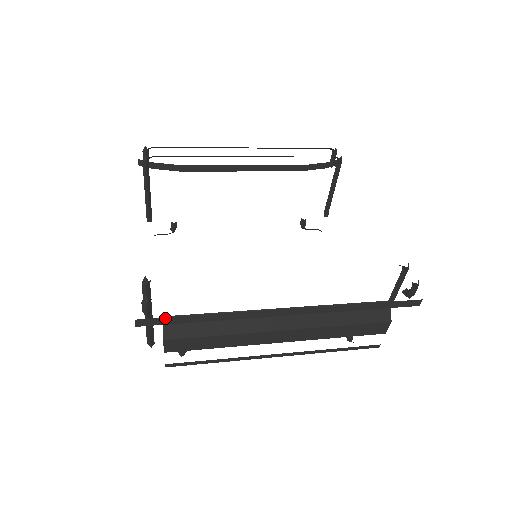
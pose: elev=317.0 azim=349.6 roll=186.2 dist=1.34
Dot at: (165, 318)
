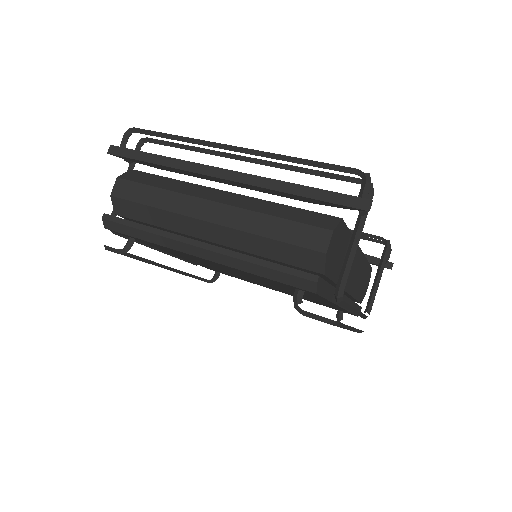
Dot at: (129, 150)
